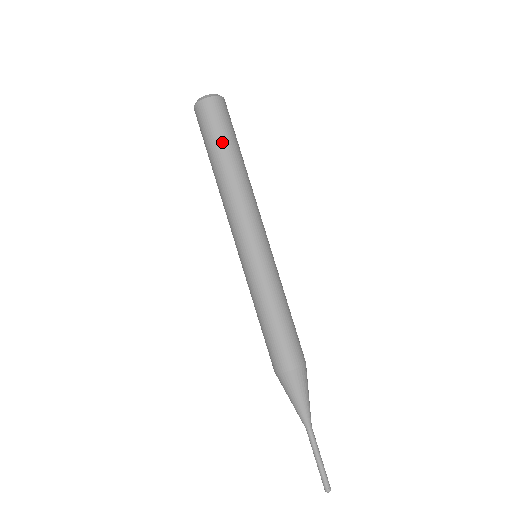
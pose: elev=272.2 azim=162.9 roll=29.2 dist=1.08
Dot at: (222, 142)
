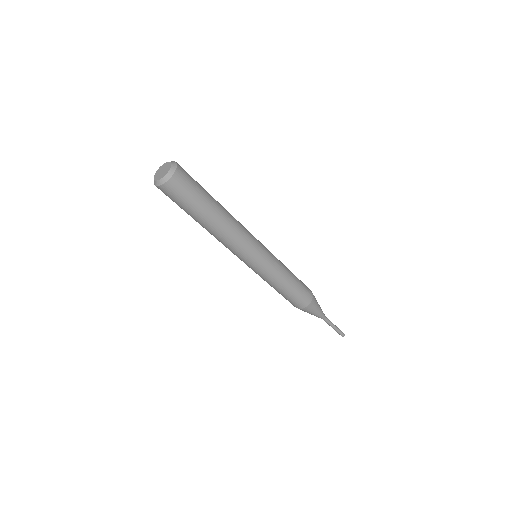
Dot at: (192, 212)
